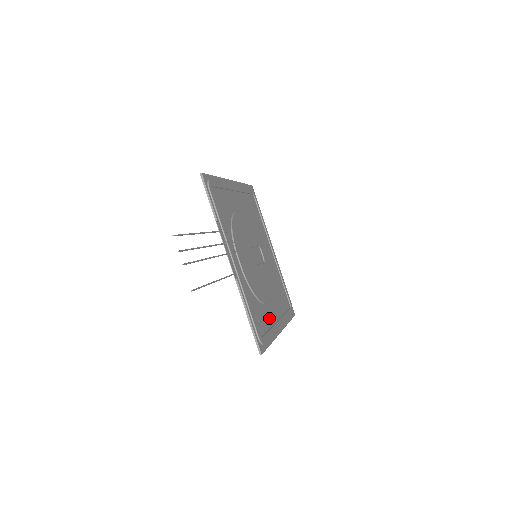
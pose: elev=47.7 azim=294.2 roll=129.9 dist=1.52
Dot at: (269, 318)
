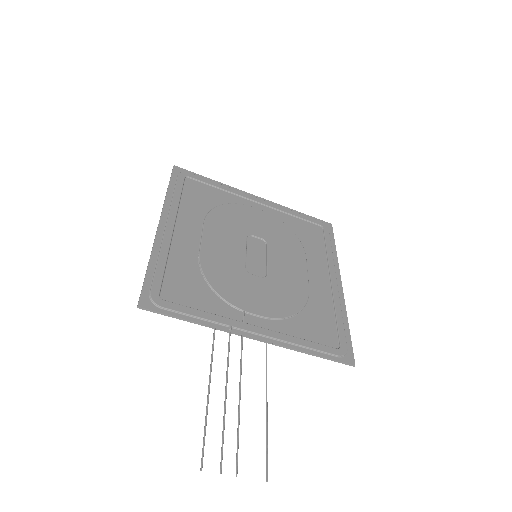
Dot at: (324, 301)
